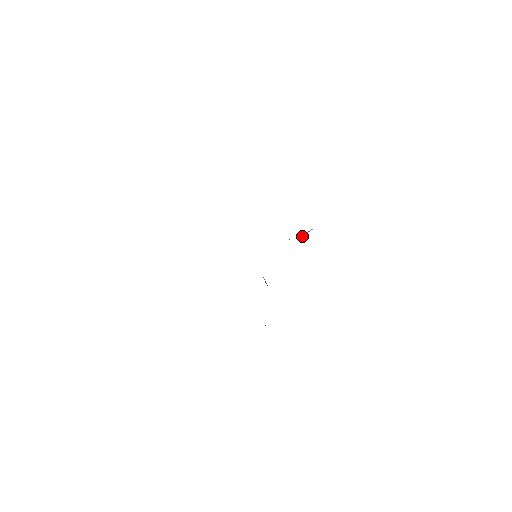
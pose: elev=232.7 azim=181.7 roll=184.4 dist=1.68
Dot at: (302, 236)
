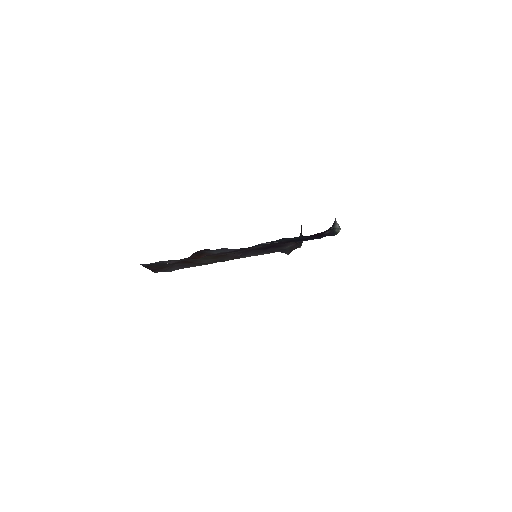
Dot at: occluded
